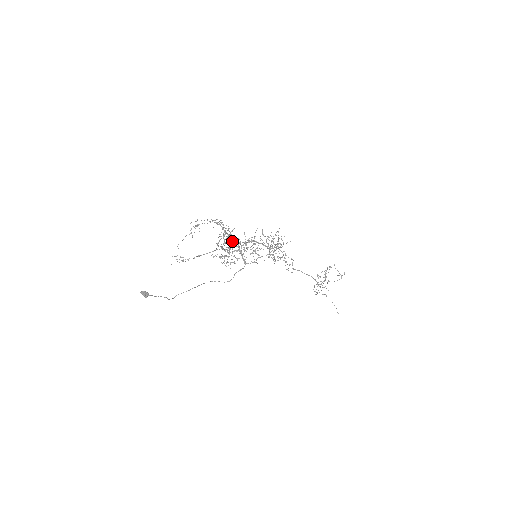
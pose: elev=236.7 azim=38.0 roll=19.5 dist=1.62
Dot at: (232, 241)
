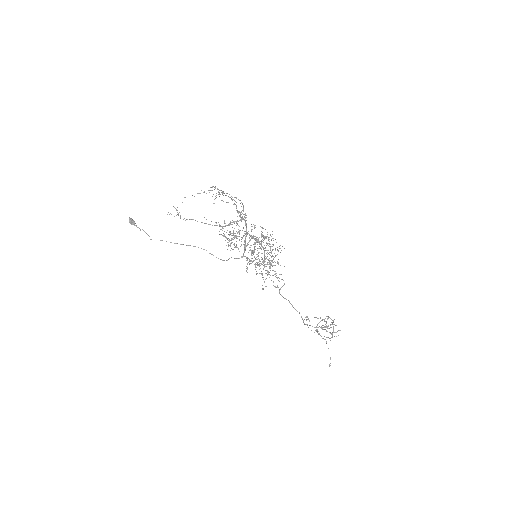
Dot at: occluded
